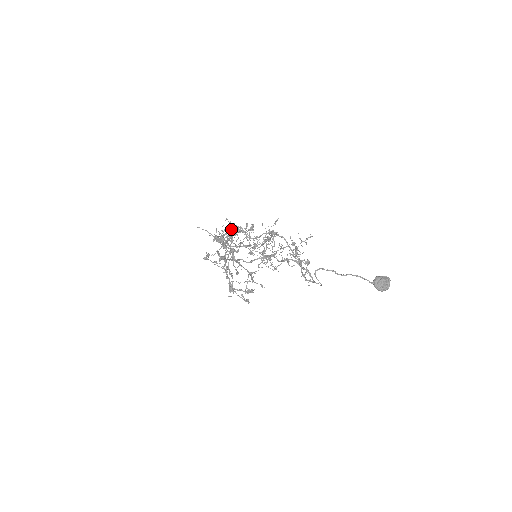
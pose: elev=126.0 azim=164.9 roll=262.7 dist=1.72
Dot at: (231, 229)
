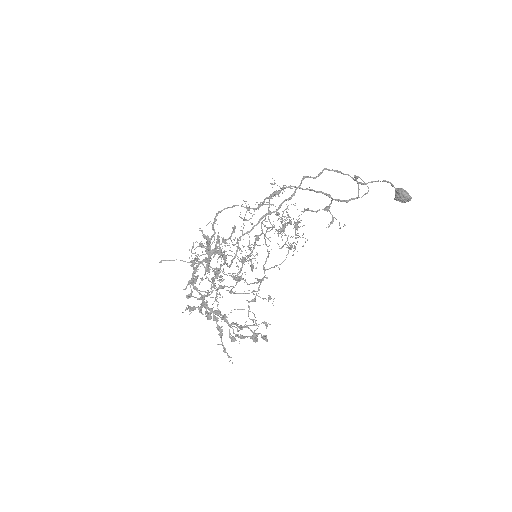
Dot at: occluded
